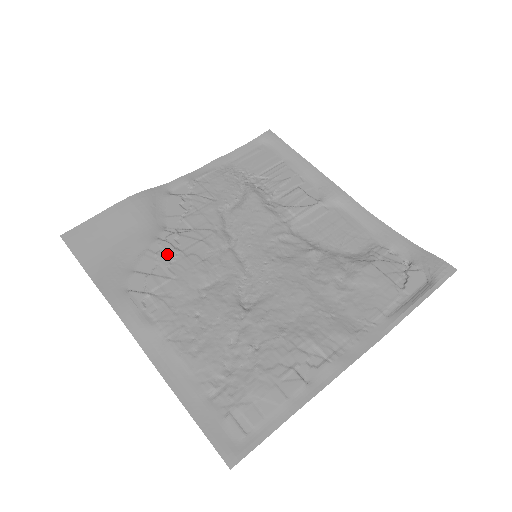
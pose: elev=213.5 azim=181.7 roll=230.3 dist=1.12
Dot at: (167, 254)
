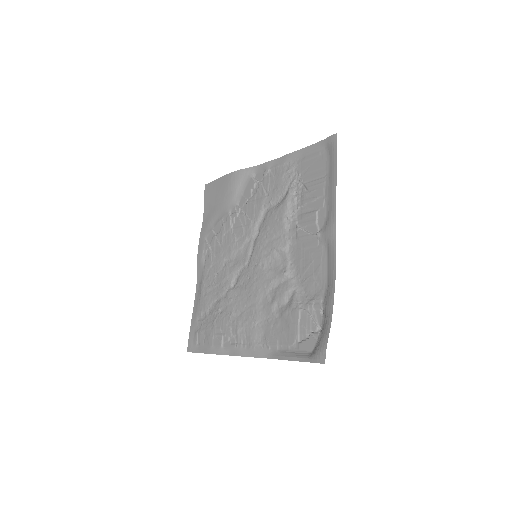
Dot at: (226, 227)
